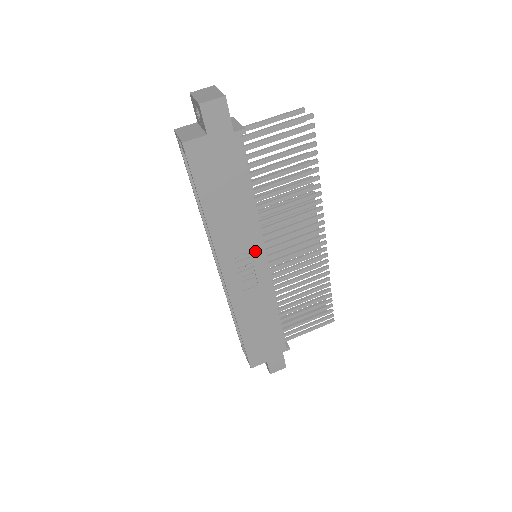
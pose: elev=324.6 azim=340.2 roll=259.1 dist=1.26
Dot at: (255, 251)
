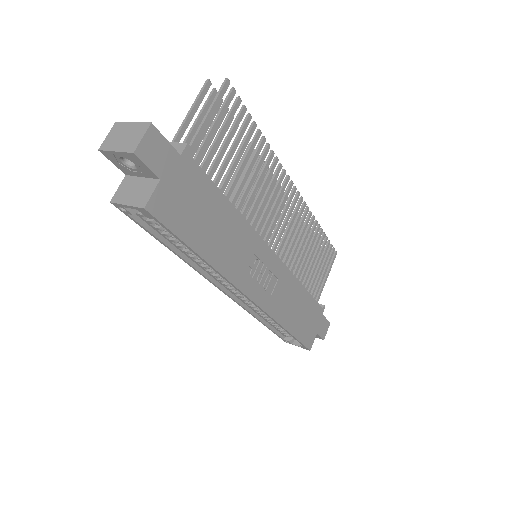
Dot at: (260, 252)
